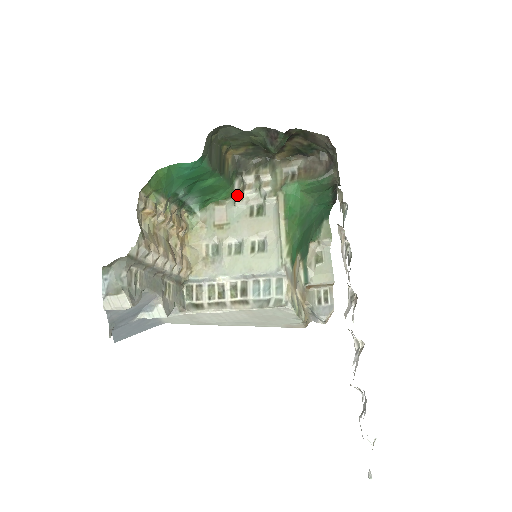
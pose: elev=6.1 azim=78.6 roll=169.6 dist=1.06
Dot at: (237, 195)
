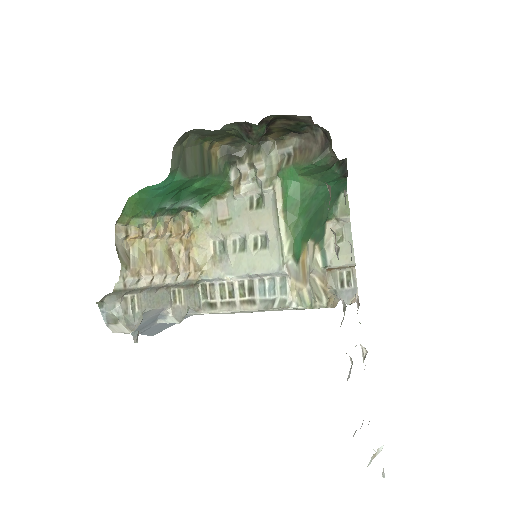
Dot at: (234, 187)
